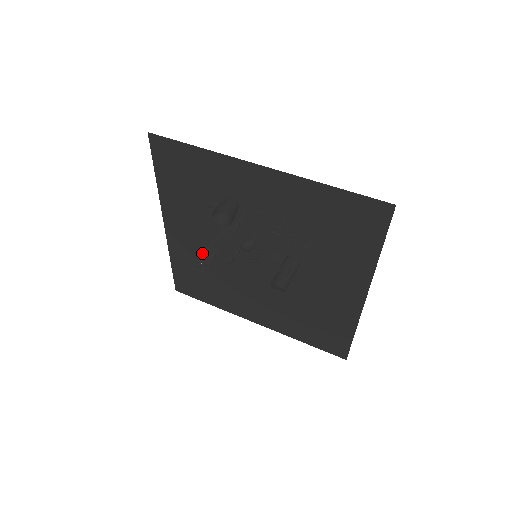
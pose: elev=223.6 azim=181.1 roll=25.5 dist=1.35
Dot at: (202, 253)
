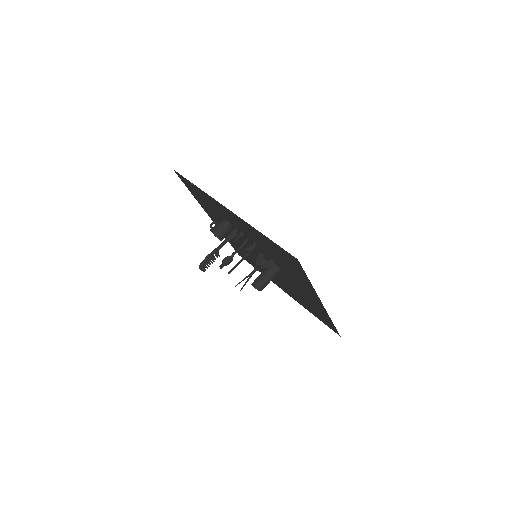
Dot at: (208, 256)
